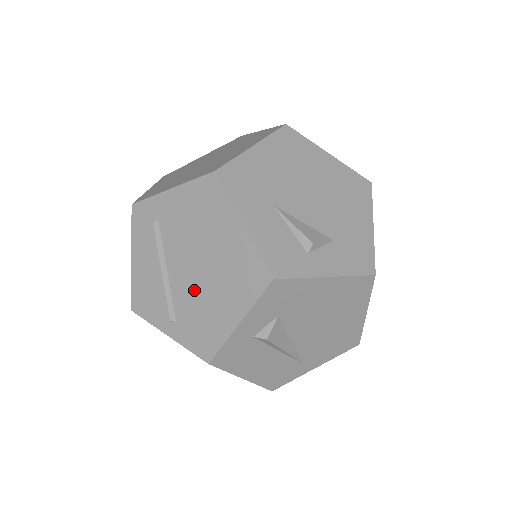
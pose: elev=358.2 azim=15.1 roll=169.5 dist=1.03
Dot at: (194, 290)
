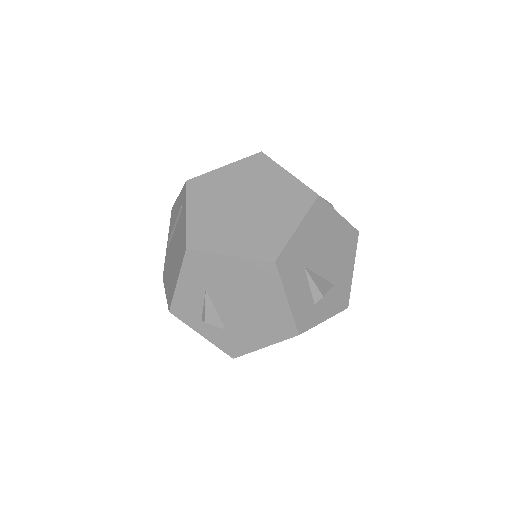
Dot at: (171, 255)
